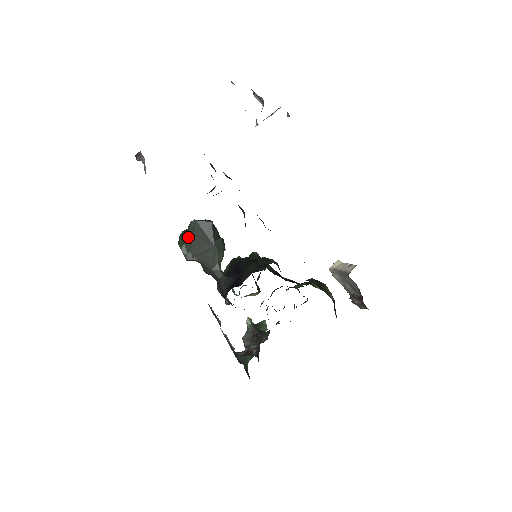
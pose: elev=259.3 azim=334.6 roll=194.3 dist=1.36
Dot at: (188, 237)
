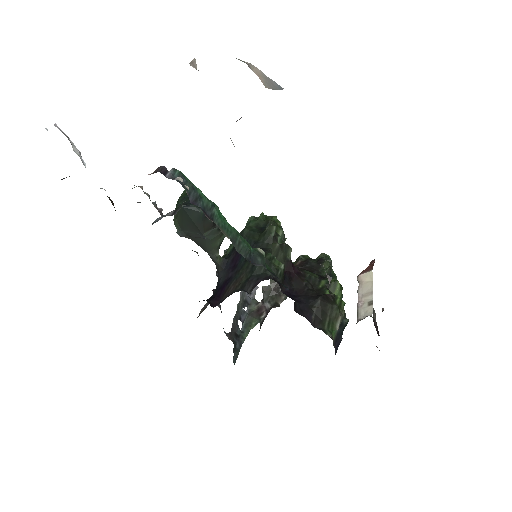
Dot at: (179, 216)
